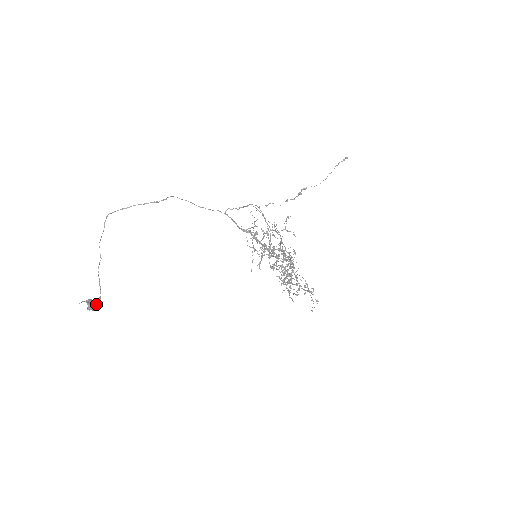
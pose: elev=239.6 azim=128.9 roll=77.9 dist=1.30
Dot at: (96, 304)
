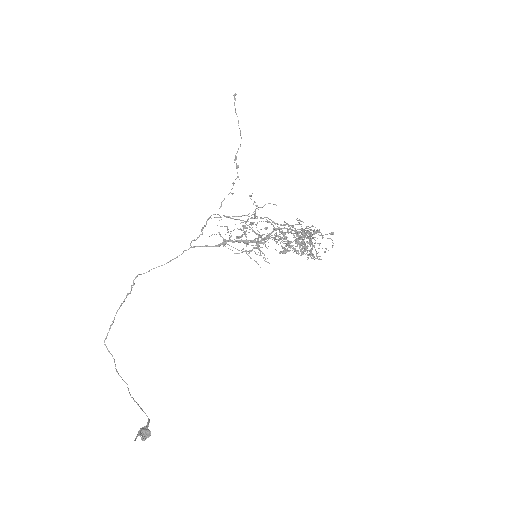
Dot at: (146, 429)
